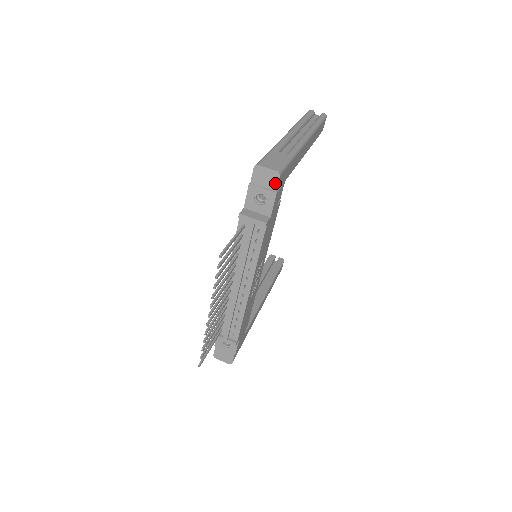
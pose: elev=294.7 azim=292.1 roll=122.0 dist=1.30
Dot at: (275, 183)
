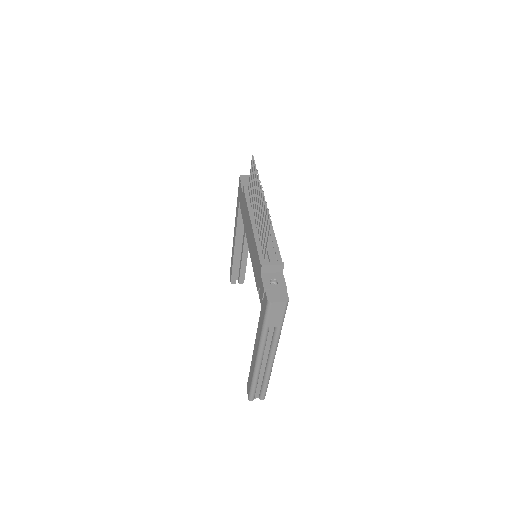
Dot at: occluded
